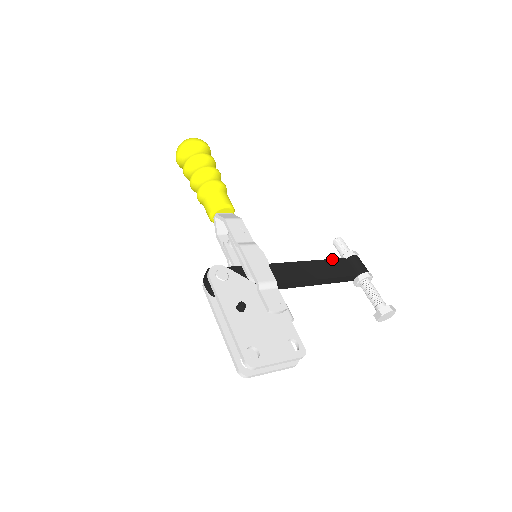
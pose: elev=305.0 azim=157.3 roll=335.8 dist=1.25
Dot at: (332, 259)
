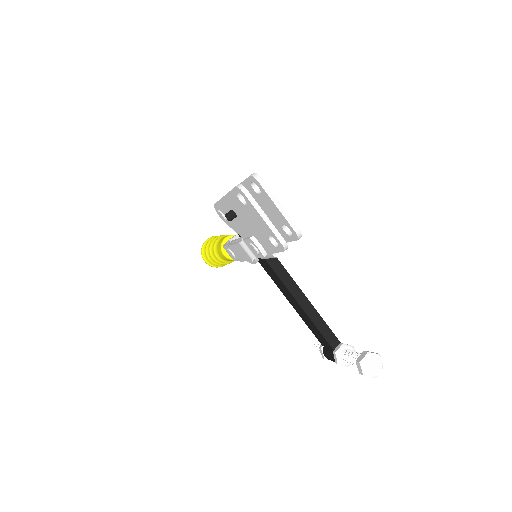
Dot at: occluded
